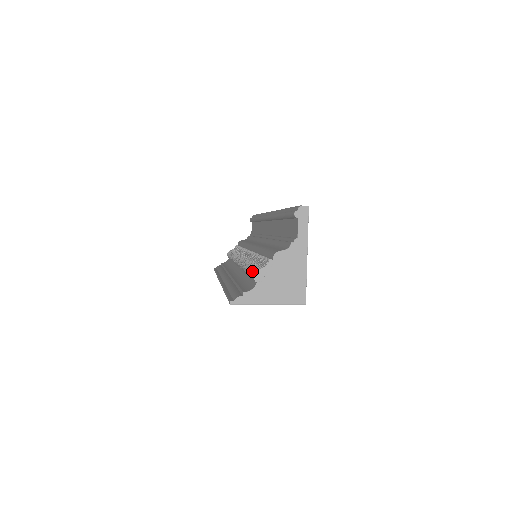
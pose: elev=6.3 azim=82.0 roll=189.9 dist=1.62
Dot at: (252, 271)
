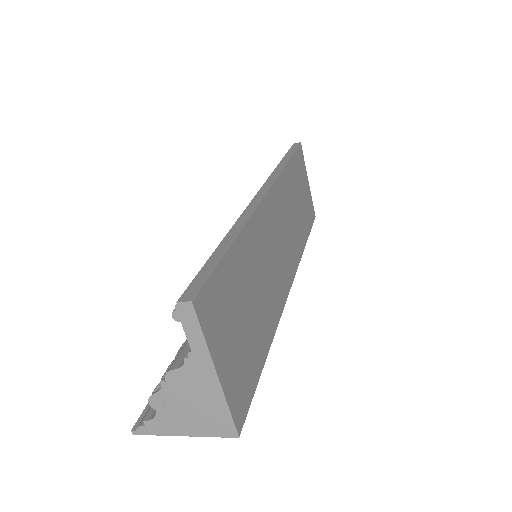
Dot at: (162, 377)
